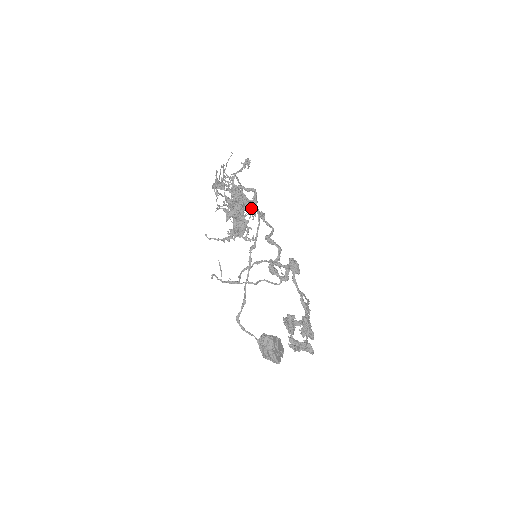
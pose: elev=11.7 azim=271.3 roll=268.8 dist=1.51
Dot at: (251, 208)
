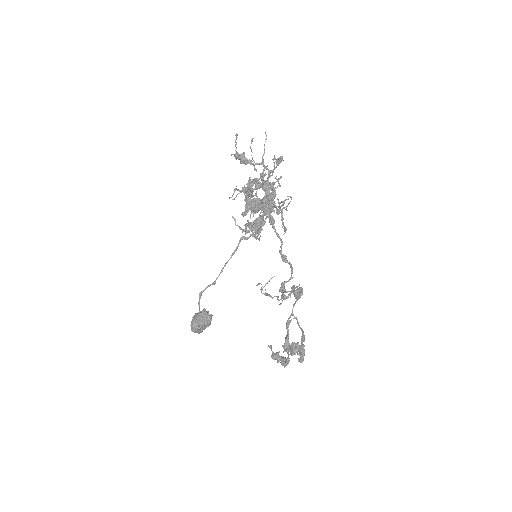
Dot at: occluded
